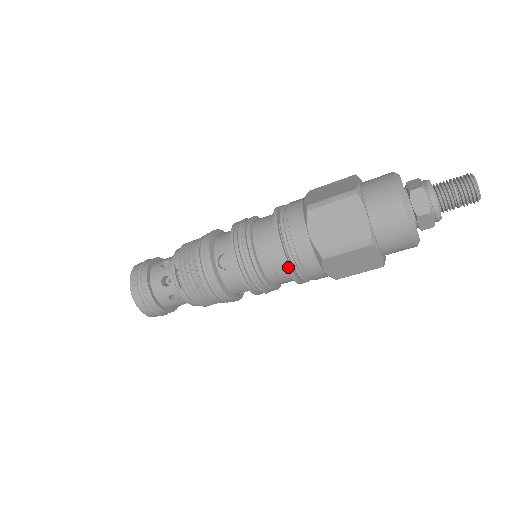
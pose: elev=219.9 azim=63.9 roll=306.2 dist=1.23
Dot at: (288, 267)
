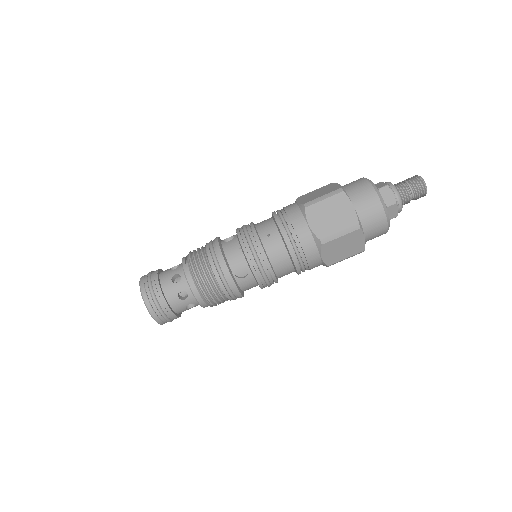
Dot at: (279, 223)
